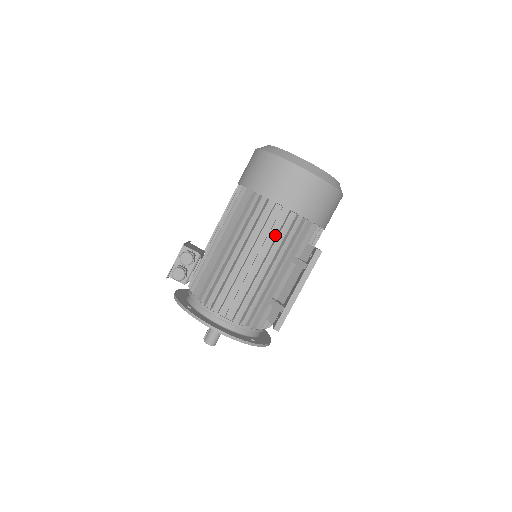
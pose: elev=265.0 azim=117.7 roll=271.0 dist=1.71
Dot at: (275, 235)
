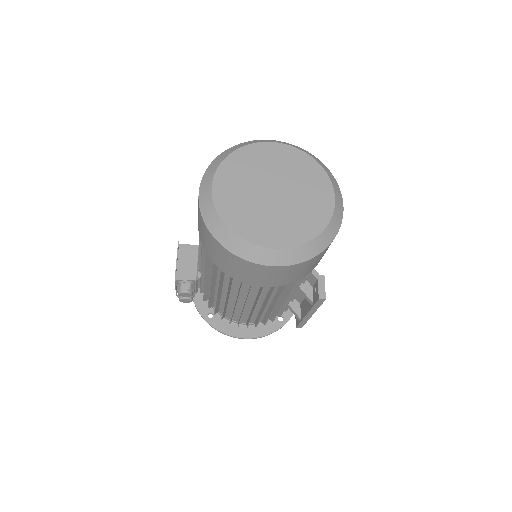
Dot at: (266, 291)
